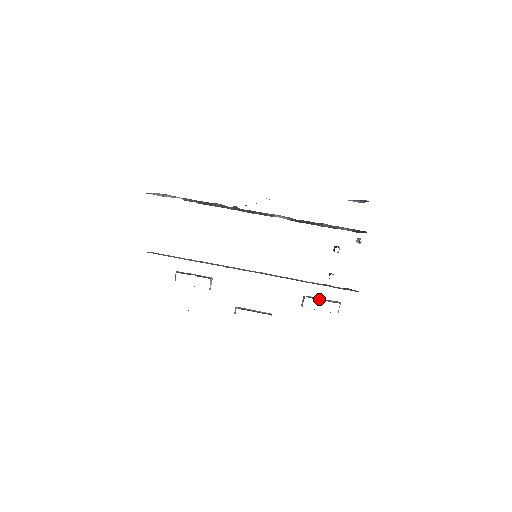
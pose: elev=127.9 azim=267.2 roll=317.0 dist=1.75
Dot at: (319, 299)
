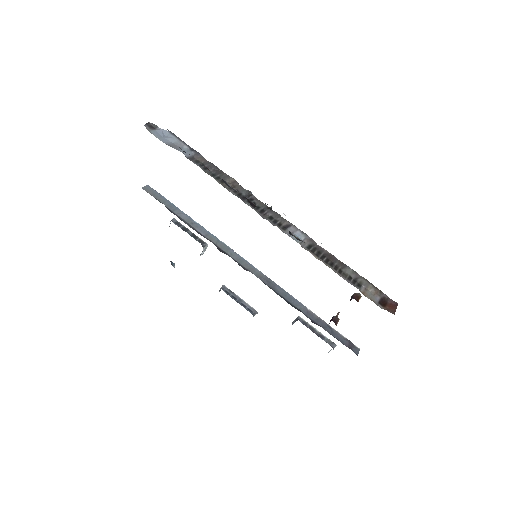
Dot at: (313, 330)
